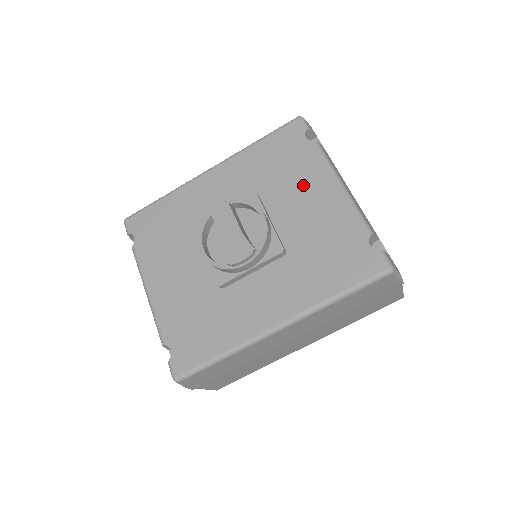
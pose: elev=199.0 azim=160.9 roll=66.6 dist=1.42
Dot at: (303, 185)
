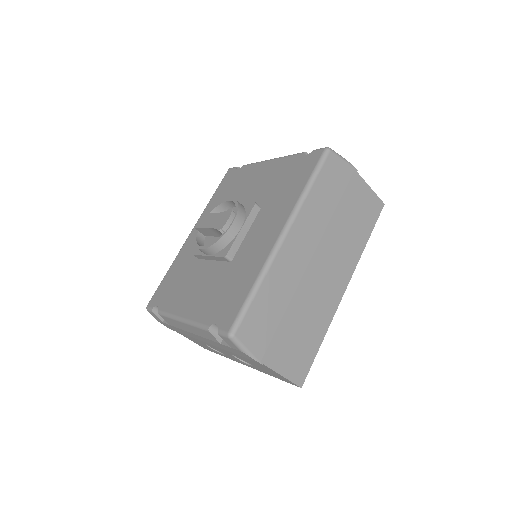
Dot at: (250, 181)
